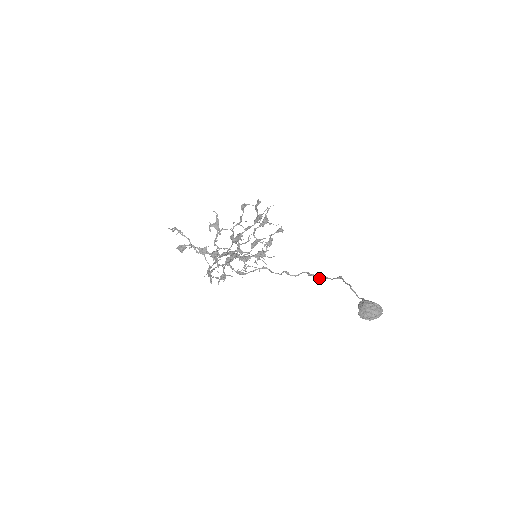
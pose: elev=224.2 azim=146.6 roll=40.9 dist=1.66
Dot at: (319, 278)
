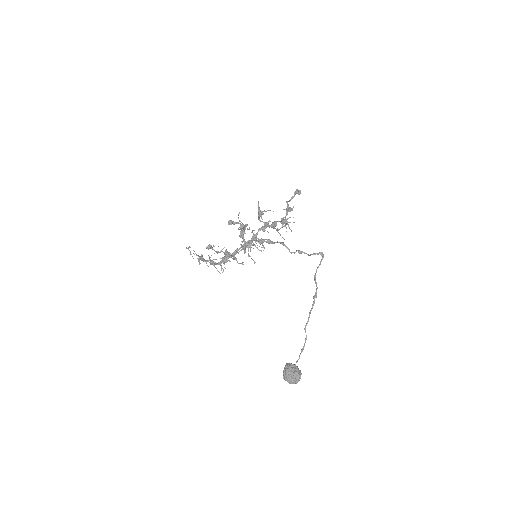
Dot at: (314, 275)
